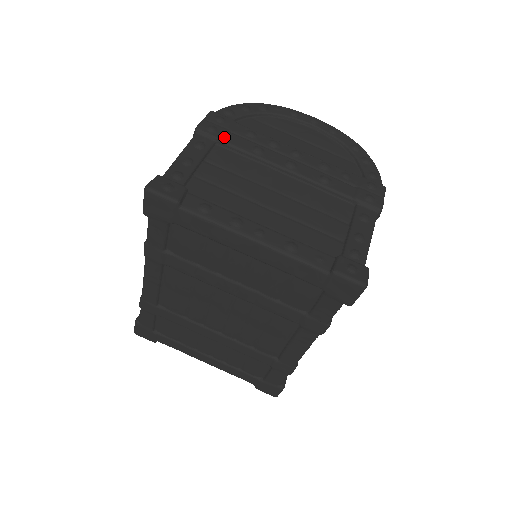
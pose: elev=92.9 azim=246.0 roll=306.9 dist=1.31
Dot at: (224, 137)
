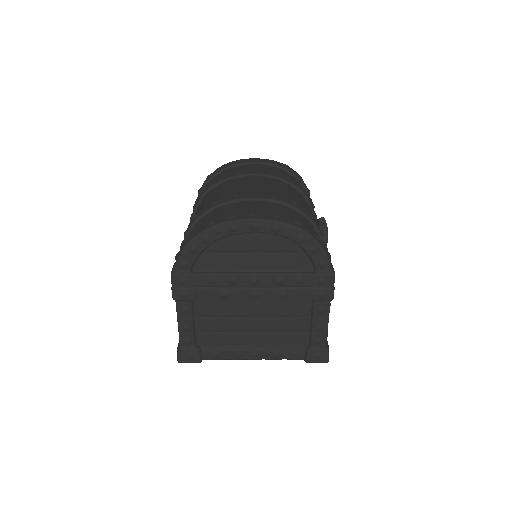
Dot at: (196, 297)
